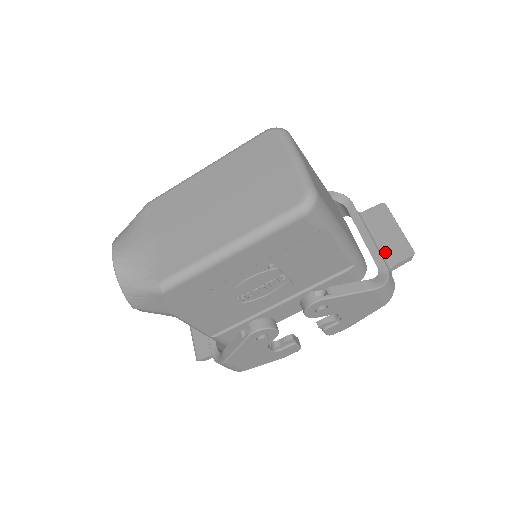
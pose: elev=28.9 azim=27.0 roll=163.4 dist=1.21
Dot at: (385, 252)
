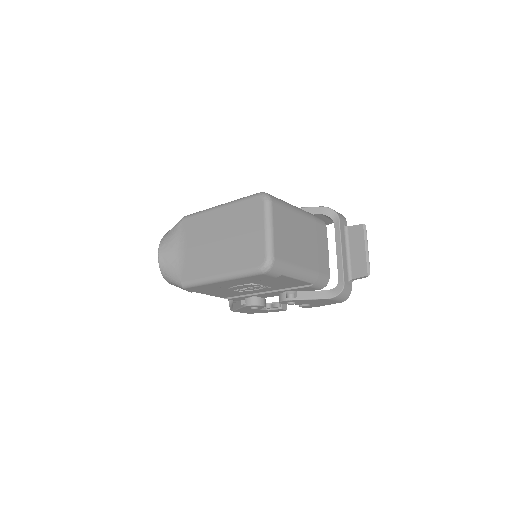
Dot at: (352, 266)
